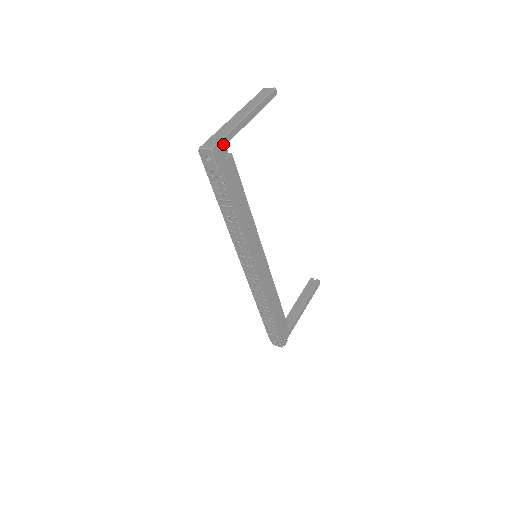
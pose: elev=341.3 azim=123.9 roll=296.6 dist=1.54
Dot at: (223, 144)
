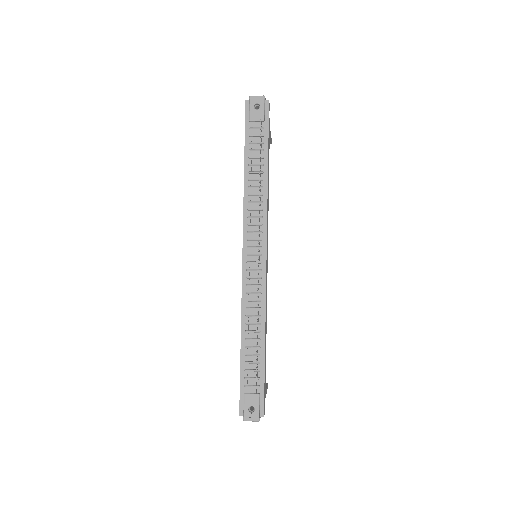
Dot at: occluded
